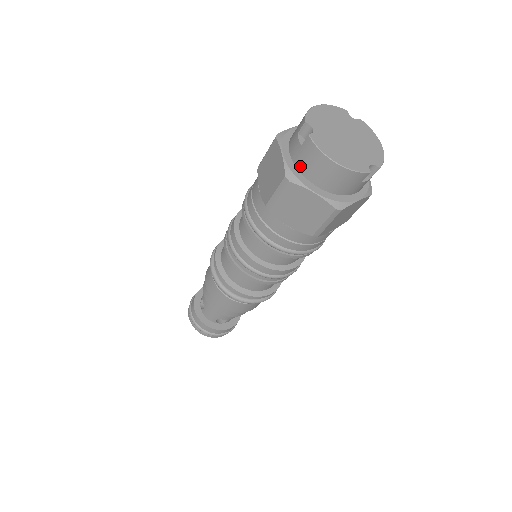
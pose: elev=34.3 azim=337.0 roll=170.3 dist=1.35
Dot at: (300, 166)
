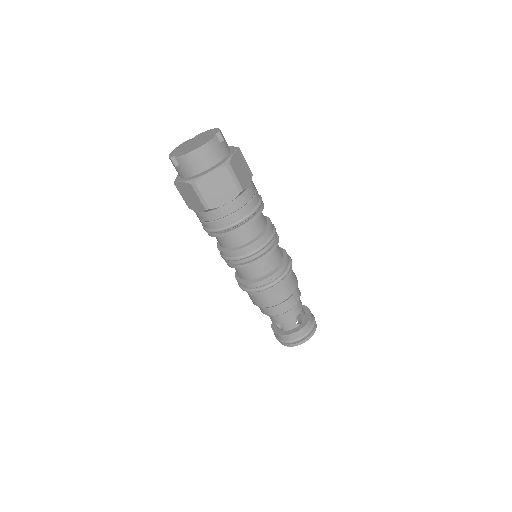
Dot at: (191, 173)
